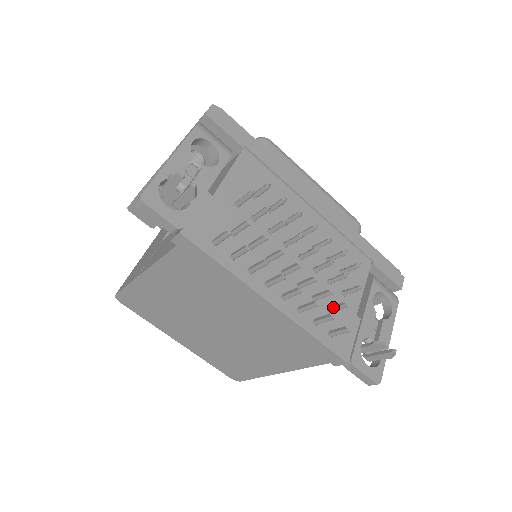
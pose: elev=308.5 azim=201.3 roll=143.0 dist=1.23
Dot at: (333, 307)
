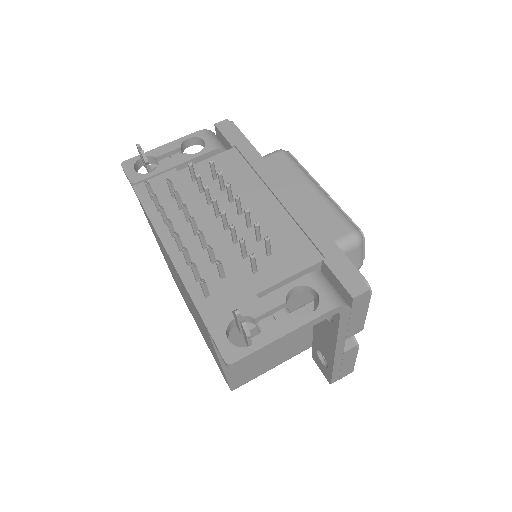
Dot at: (219, 269)
